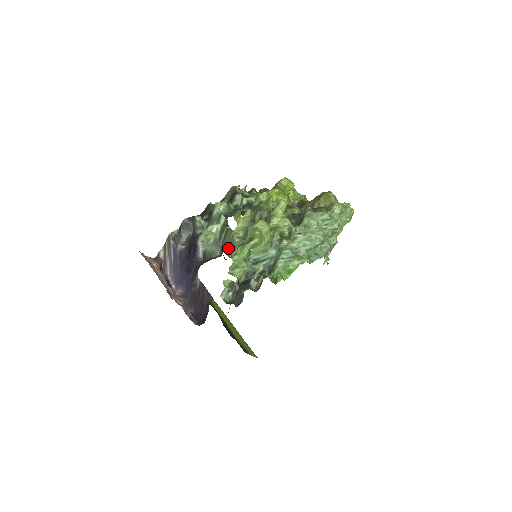
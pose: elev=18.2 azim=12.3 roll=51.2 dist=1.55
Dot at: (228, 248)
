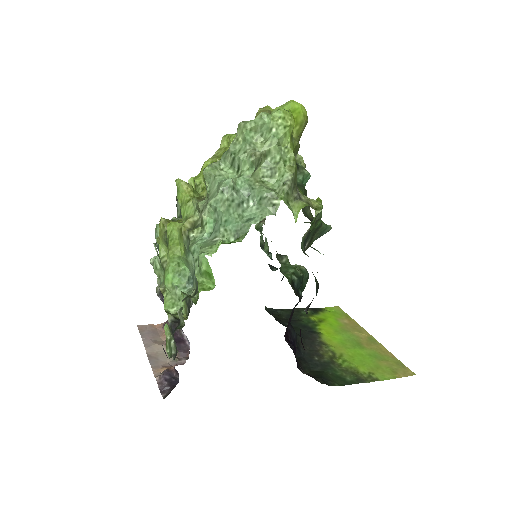
Dot at: (163, 281)
